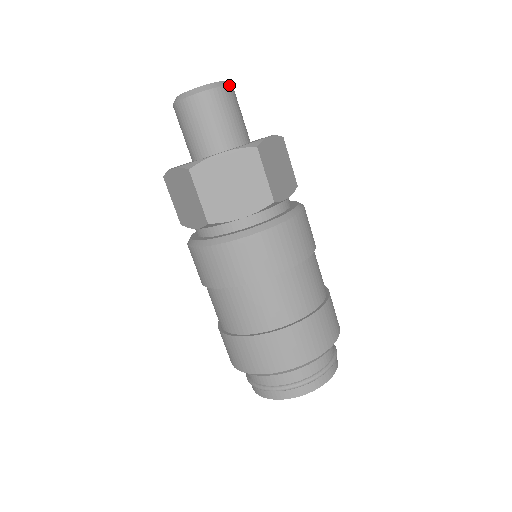
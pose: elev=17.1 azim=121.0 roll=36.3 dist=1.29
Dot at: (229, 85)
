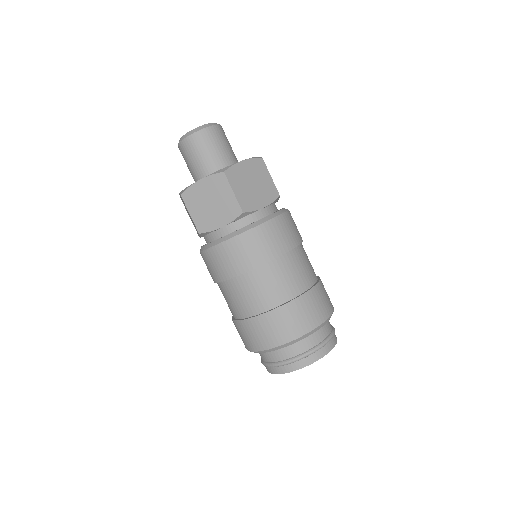
Dot at: (212, 126)
